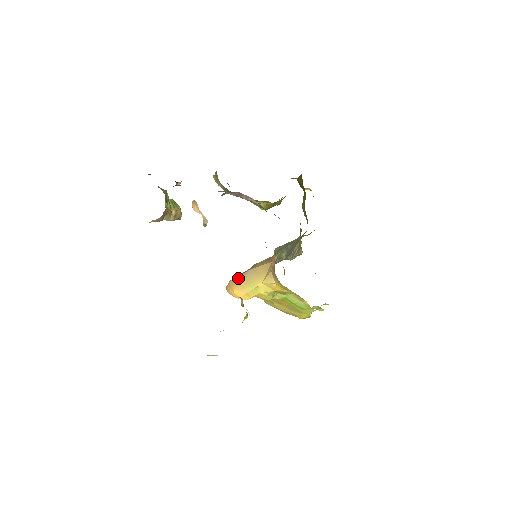
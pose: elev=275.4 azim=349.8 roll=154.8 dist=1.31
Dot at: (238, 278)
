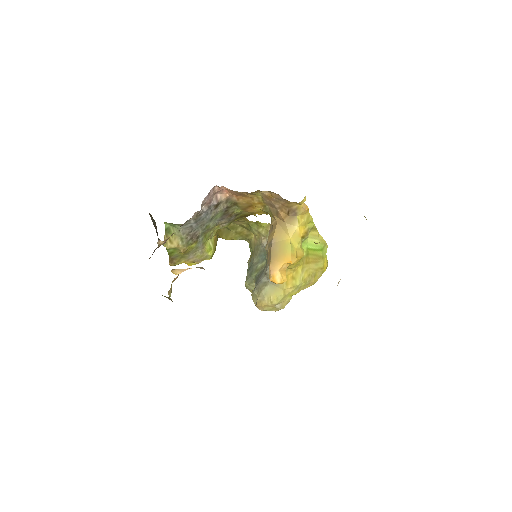
Dot at: (273, 257)
